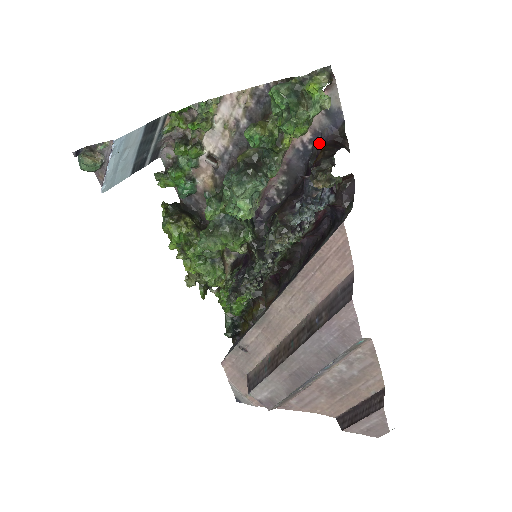
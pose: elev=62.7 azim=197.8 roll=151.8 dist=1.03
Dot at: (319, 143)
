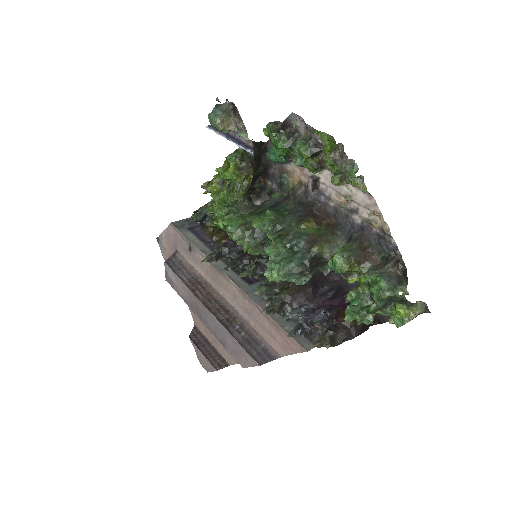
Dot at: occluded
